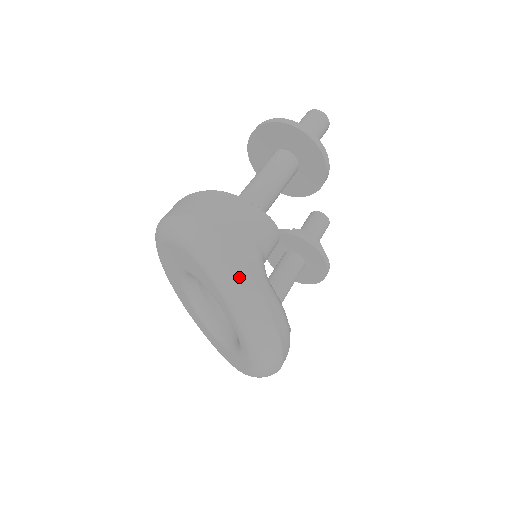
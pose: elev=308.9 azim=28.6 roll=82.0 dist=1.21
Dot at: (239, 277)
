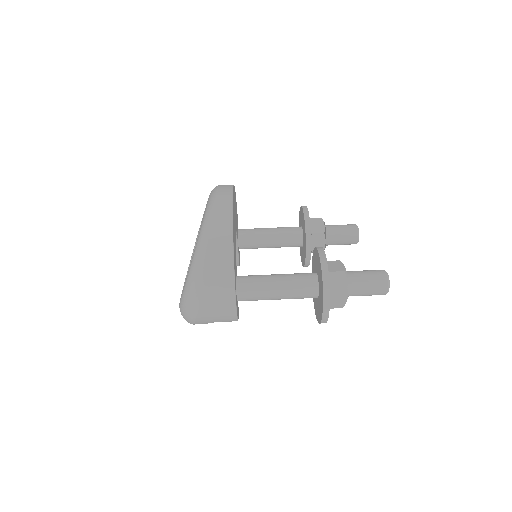
Dot at: (187, 321)
